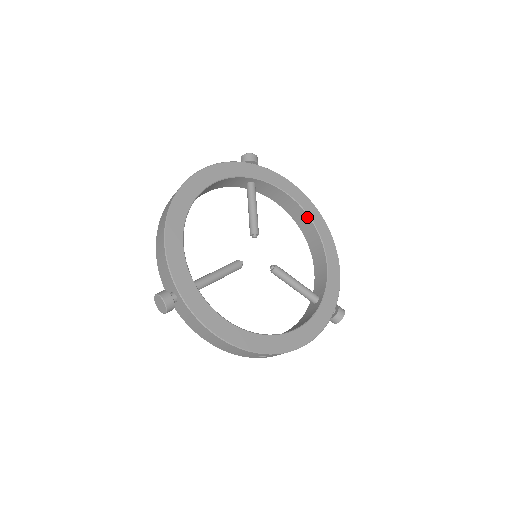
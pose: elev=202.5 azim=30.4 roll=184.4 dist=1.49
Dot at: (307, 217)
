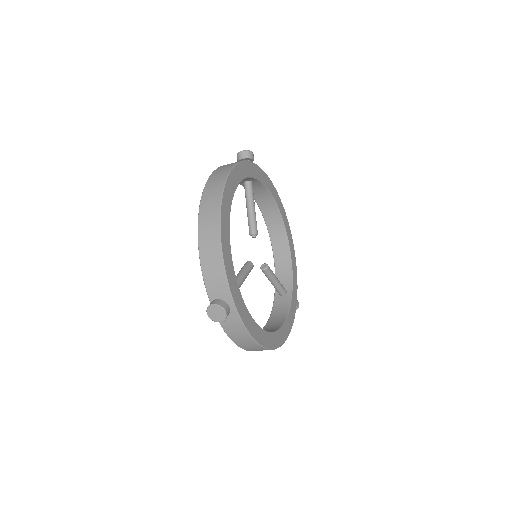
Dot at: (279, 217)
